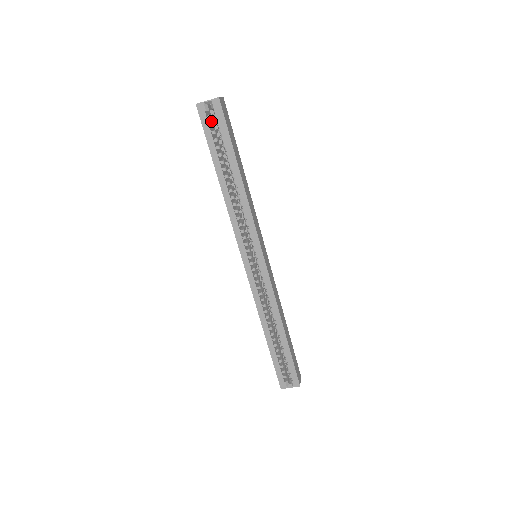
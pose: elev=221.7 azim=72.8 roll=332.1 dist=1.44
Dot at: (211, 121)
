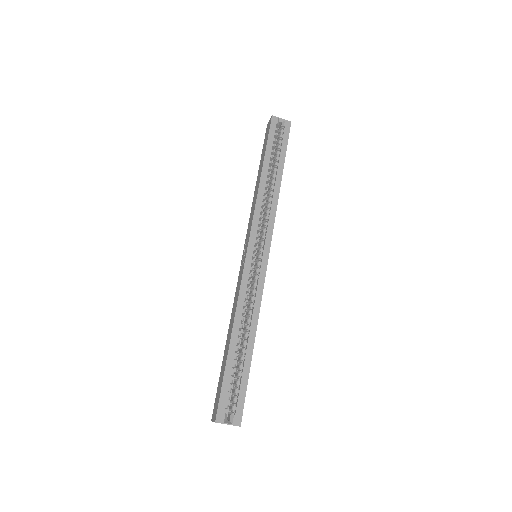
Dot at: occluded
